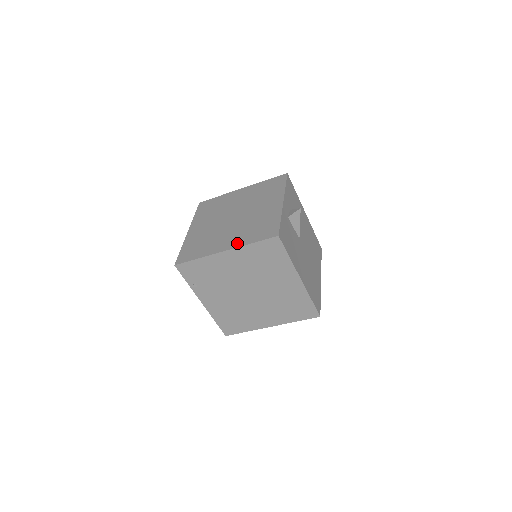
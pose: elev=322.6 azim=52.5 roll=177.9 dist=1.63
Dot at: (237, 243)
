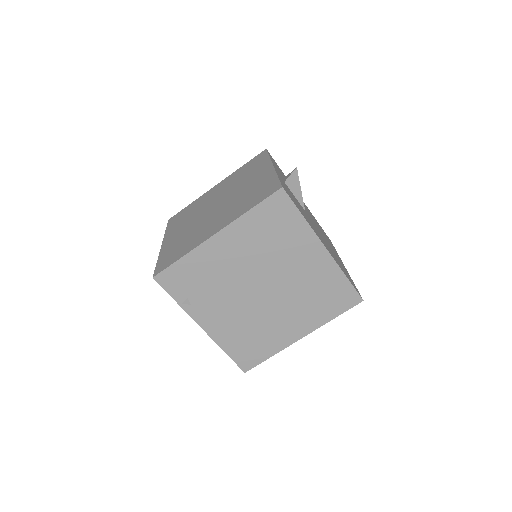
Dot at: (230, 219)
